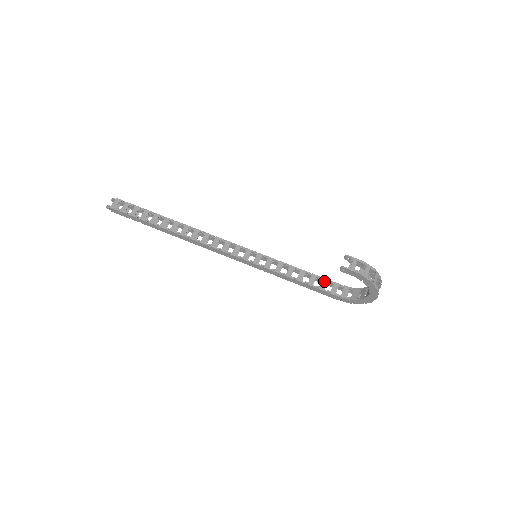
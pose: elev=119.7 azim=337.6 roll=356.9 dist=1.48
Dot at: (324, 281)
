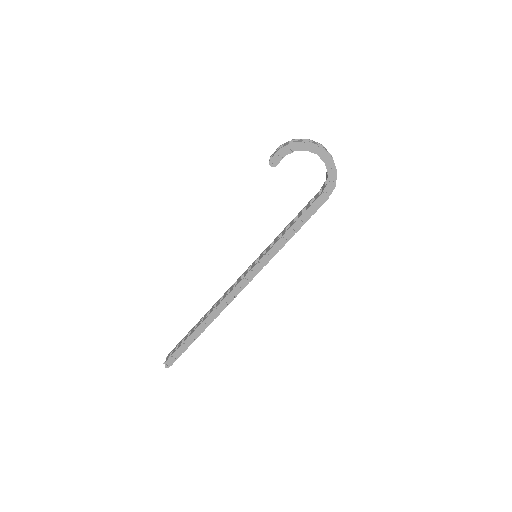
Dot at: (307, 205)
